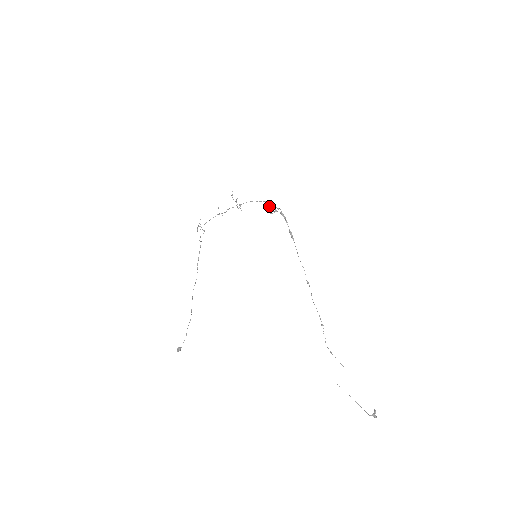
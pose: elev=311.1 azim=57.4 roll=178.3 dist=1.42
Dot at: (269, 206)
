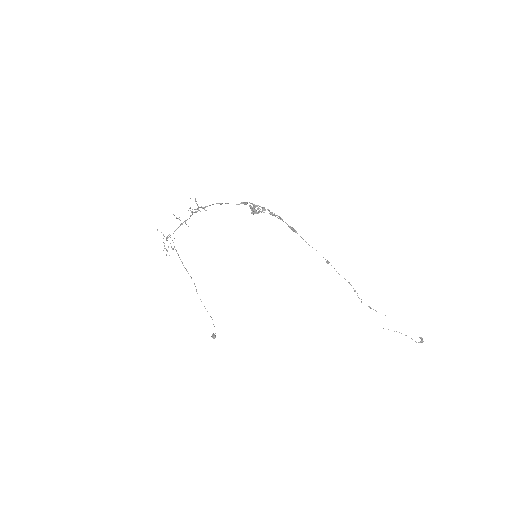
Dot at: (247, 203)
